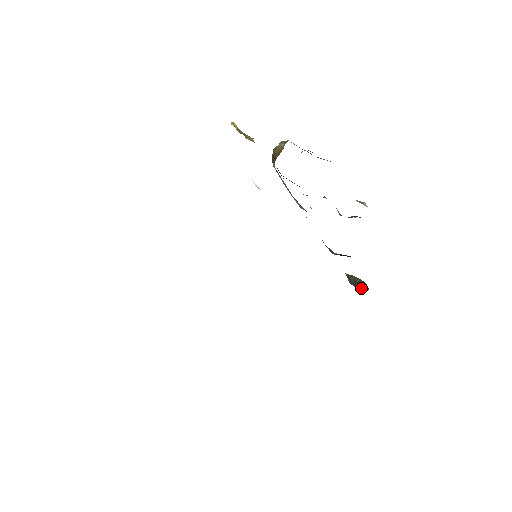
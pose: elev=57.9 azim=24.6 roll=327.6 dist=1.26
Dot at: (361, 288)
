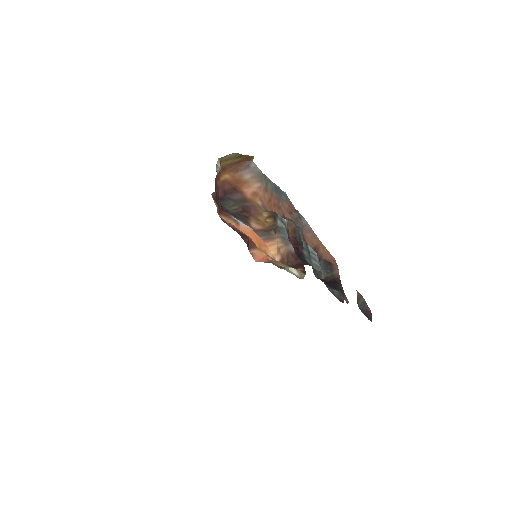
Dot at: (370, 313)
